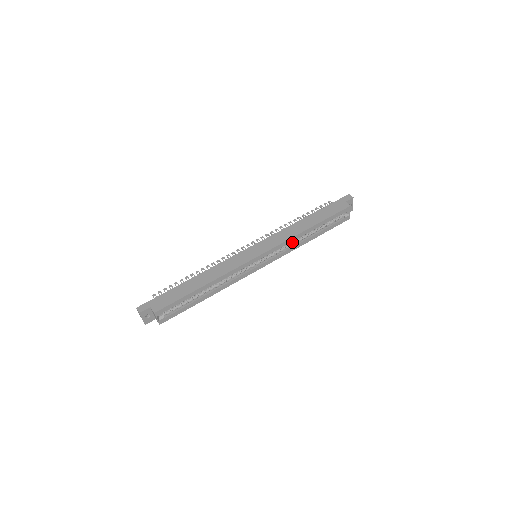
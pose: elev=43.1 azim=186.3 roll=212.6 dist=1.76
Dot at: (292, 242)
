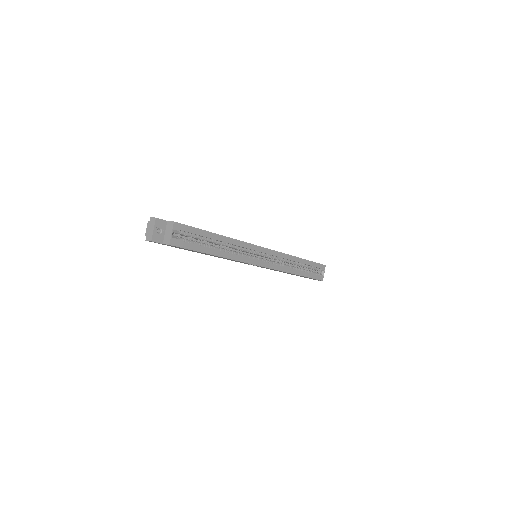
Dot at: (284, 264)
